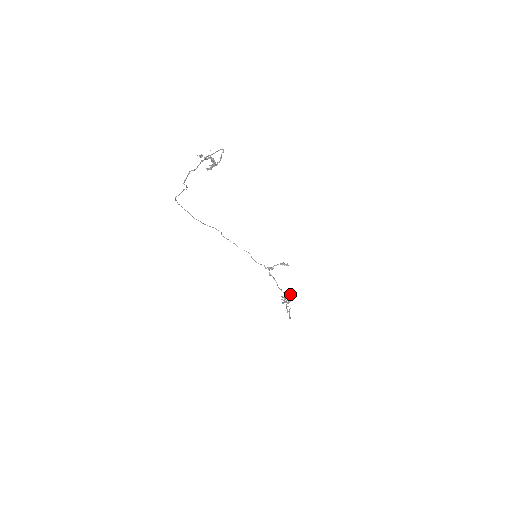
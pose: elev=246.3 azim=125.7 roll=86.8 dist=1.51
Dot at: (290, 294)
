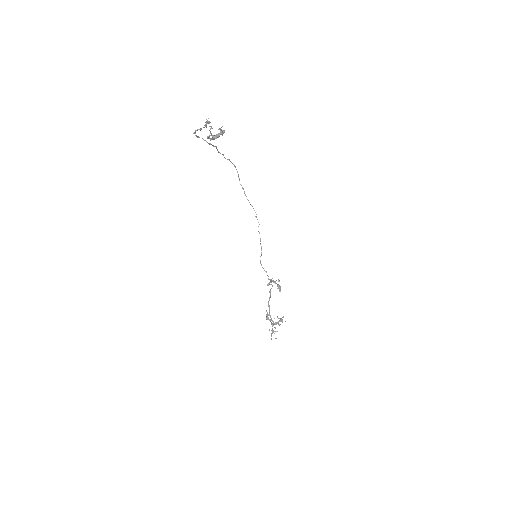
Dot at: occluded
